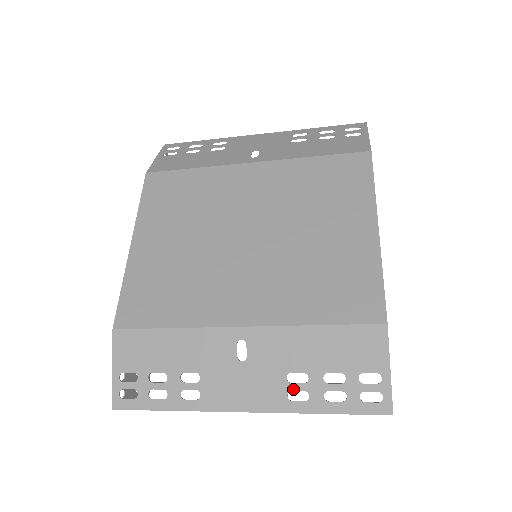
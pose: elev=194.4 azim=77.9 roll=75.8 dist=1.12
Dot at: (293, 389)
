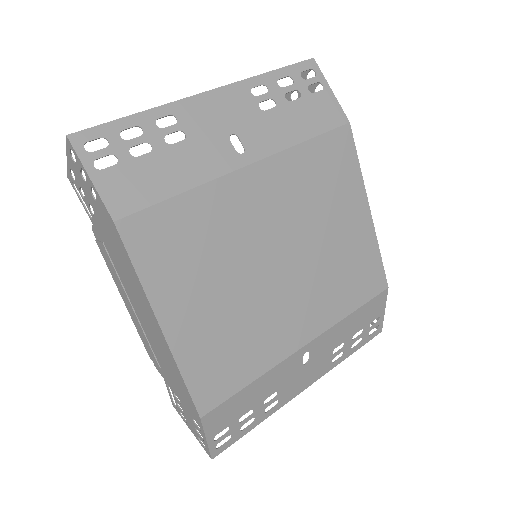
Dot at: occluded
